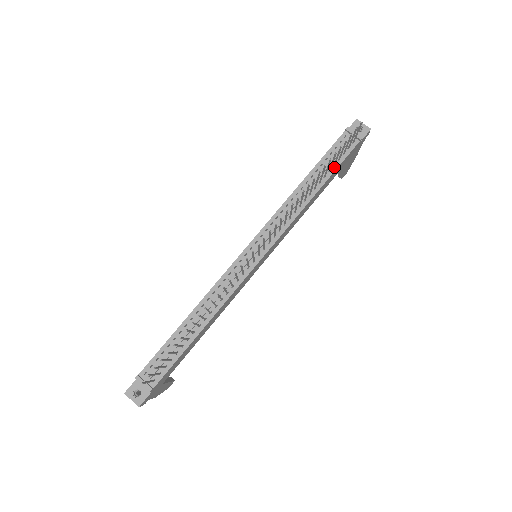
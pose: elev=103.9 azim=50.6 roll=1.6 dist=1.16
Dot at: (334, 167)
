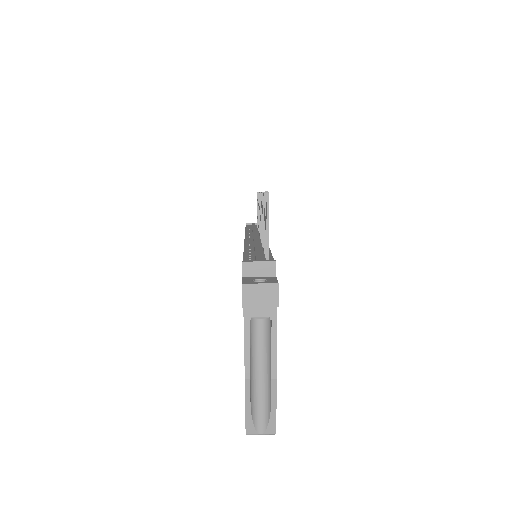
Dot at: occluded
